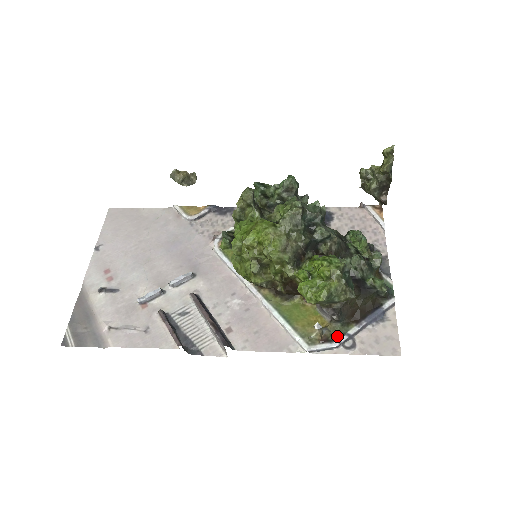
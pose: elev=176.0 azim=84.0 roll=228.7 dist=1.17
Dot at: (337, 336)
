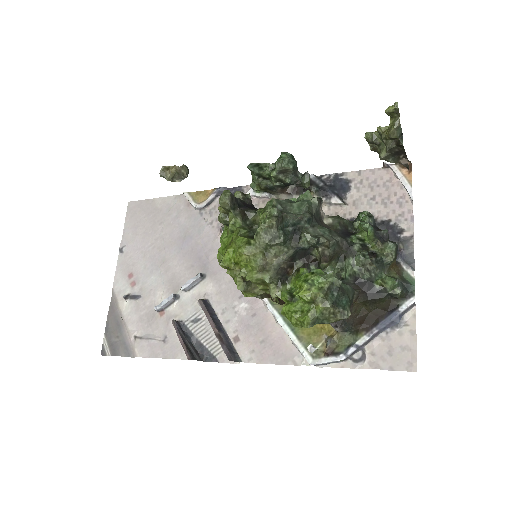
Dot at: (344, 348)
